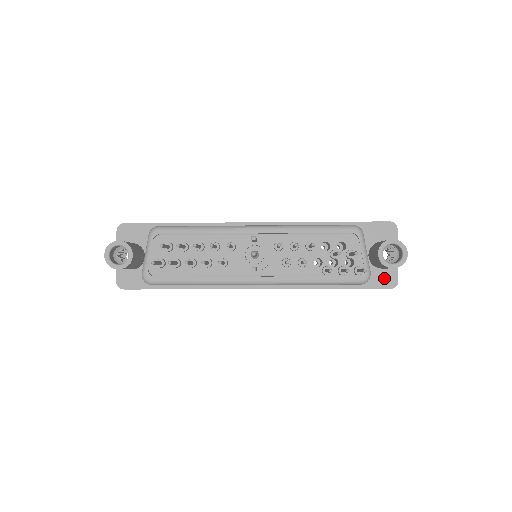
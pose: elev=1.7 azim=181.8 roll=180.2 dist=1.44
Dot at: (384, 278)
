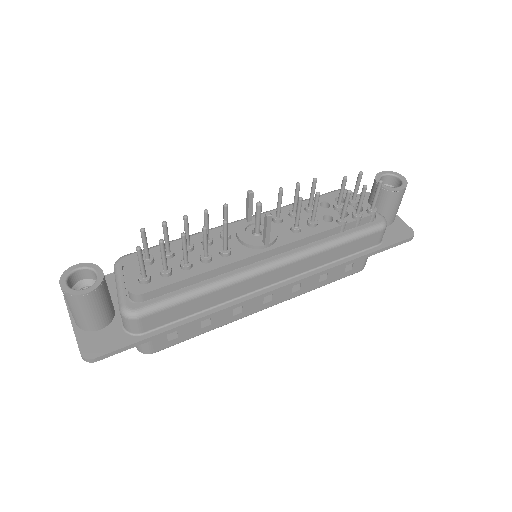
Dot at: (397, 231)
